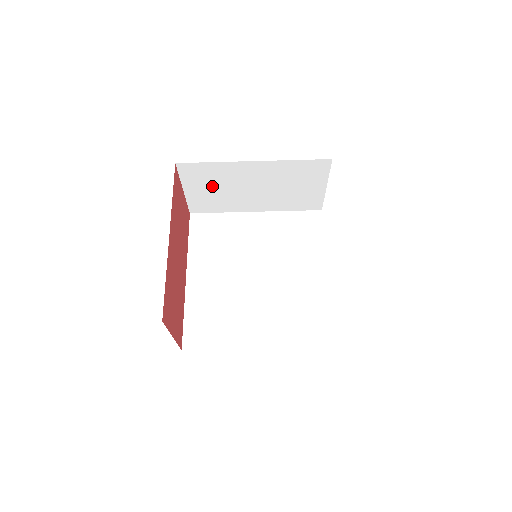
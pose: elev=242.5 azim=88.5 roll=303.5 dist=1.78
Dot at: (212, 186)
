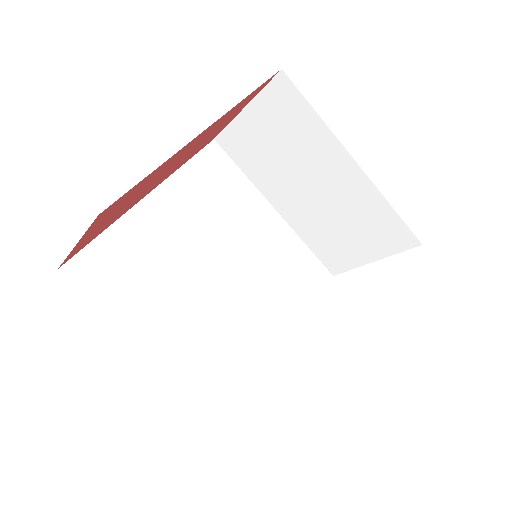
Dot at: (278, 138)
